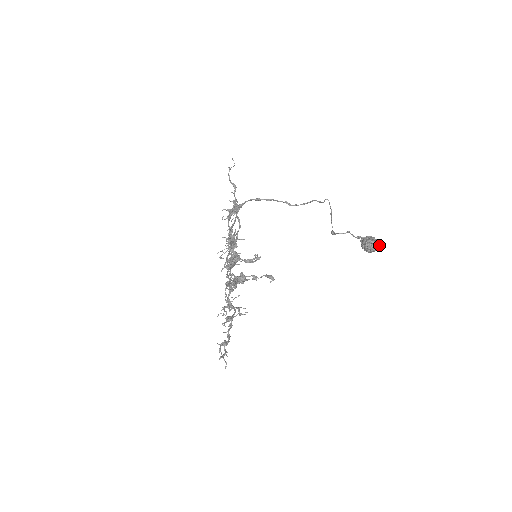
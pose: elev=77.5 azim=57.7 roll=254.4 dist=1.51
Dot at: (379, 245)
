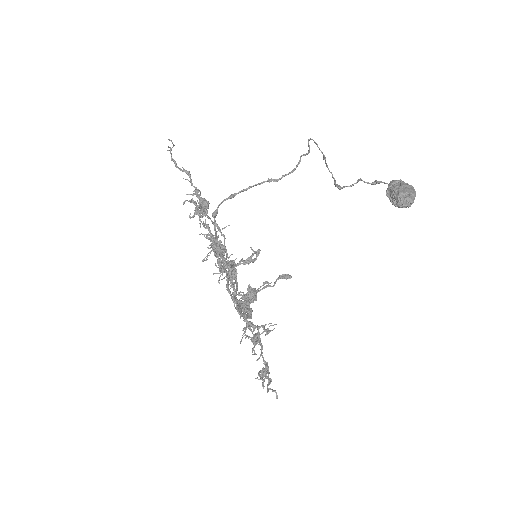
Dot at: (414, 193)
